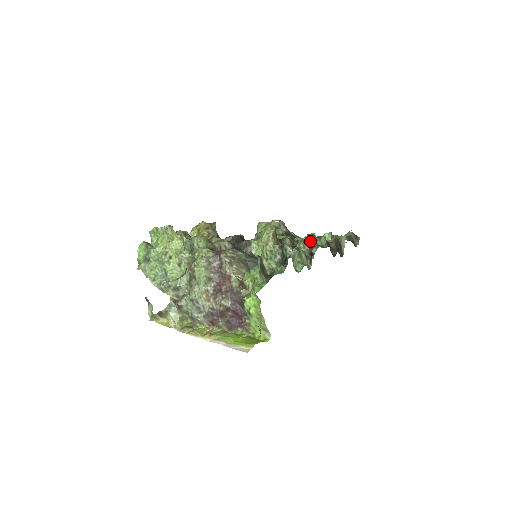
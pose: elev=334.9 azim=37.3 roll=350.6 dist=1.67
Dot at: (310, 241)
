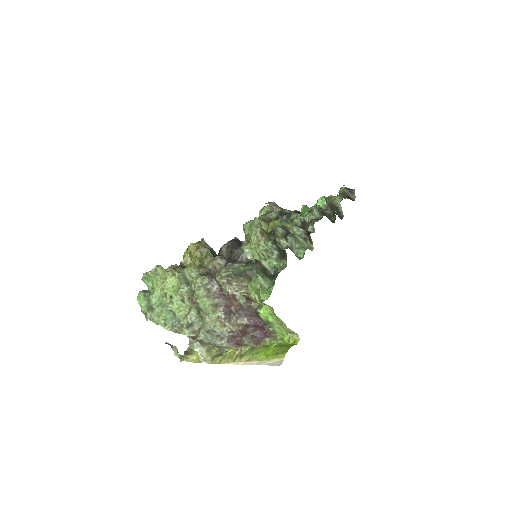
Dot at: (305, 216)
